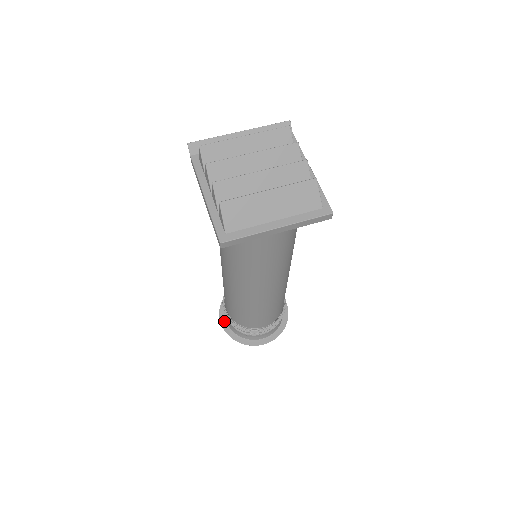
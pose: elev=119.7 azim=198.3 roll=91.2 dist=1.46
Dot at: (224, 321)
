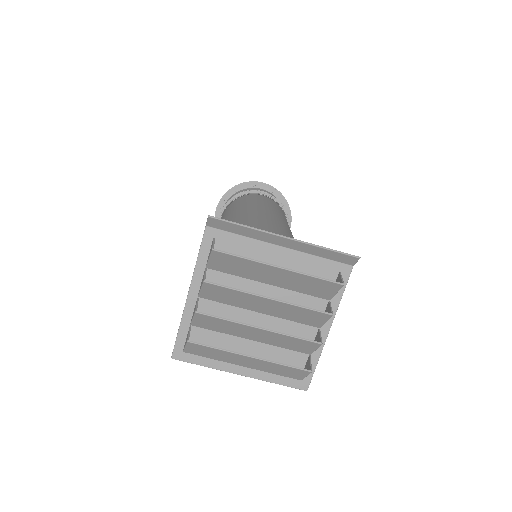
Dot at: (220, 211)
